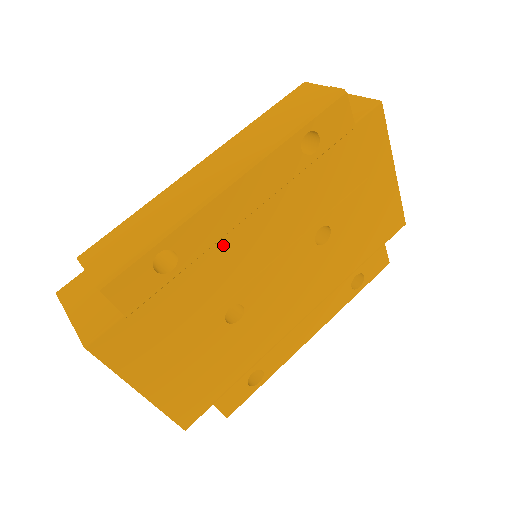
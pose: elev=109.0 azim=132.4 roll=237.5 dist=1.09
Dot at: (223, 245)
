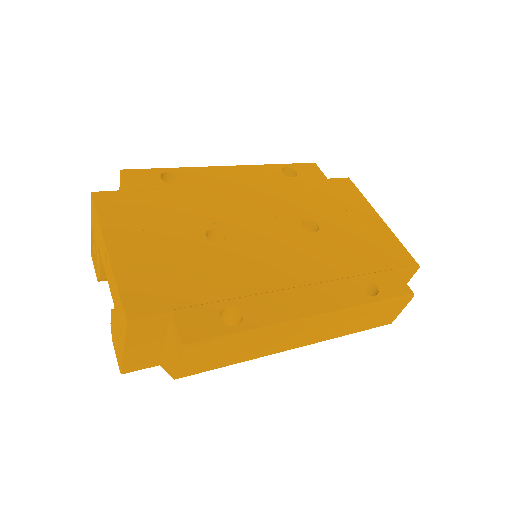
Dot at: (215, 190)
